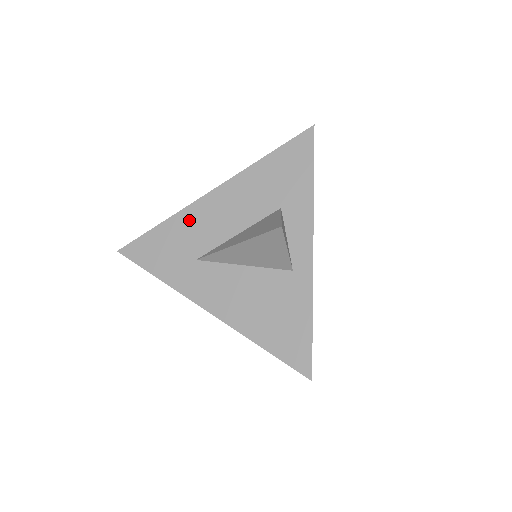
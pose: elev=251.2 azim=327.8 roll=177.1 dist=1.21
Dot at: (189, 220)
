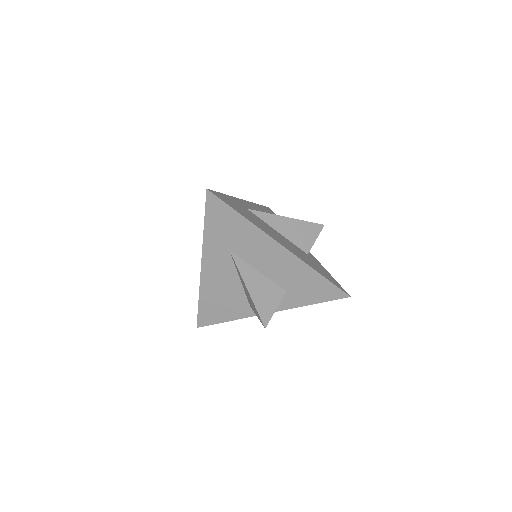
Dot at: (255, 237)
